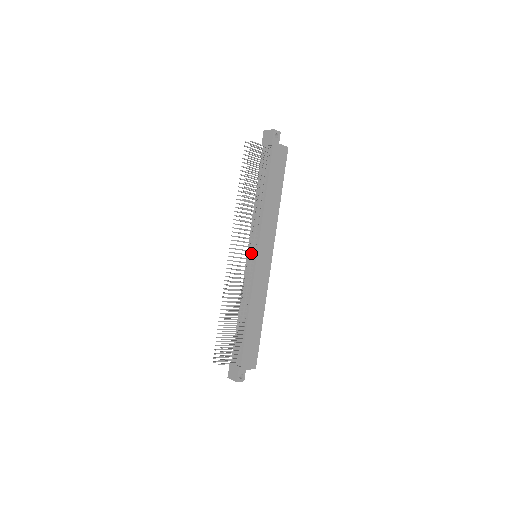
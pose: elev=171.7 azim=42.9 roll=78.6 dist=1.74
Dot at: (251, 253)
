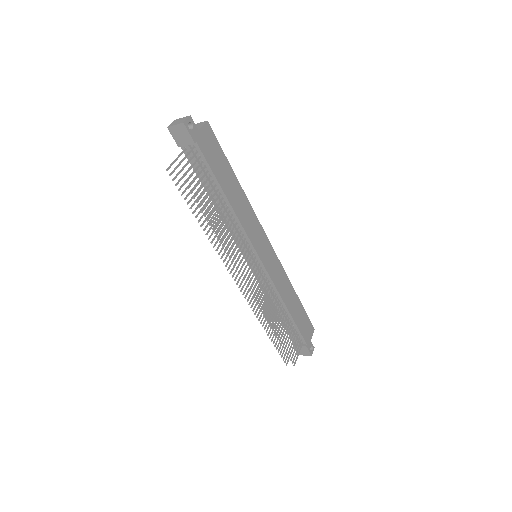
Dot at: (252, 261)
